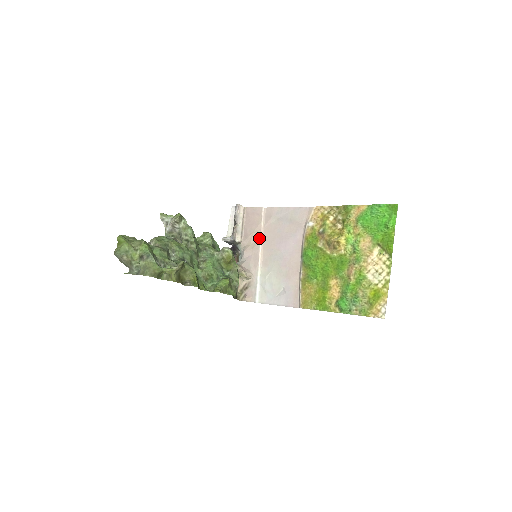
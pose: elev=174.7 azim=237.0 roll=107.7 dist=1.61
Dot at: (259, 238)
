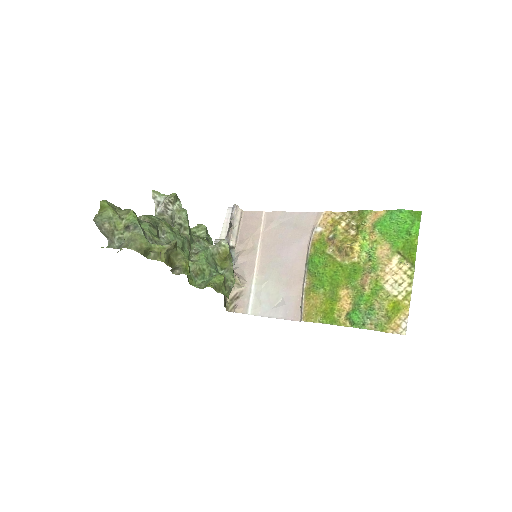
Dot at: (257, 243)
